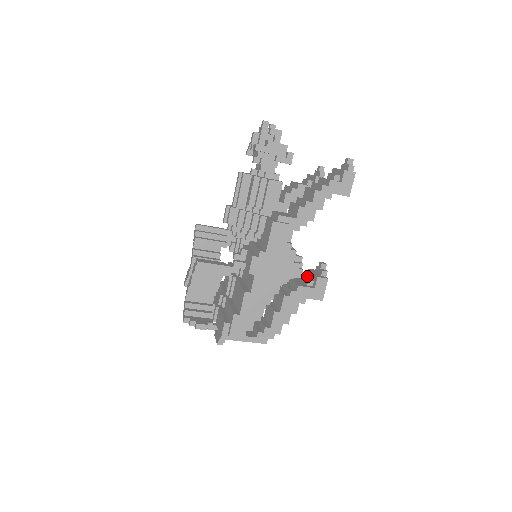
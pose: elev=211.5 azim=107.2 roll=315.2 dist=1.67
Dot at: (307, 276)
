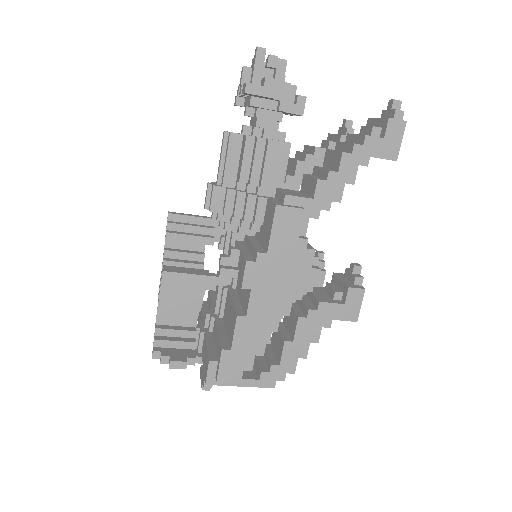
Dot at: (332, 284)
